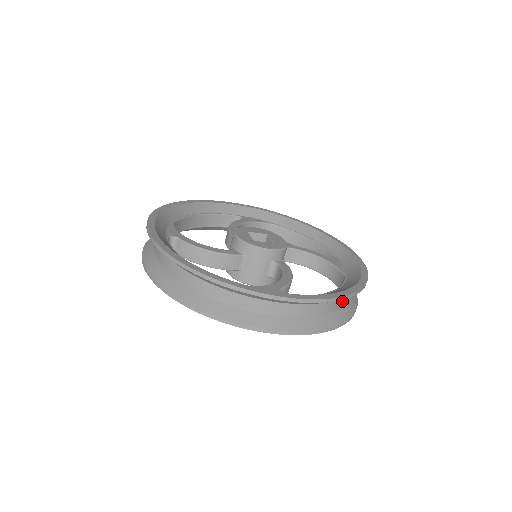
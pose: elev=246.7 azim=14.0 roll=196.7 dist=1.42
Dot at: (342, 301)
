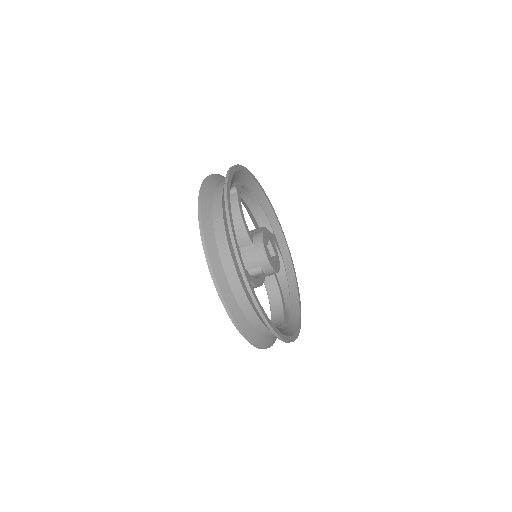
Dot at: (265, 331)
